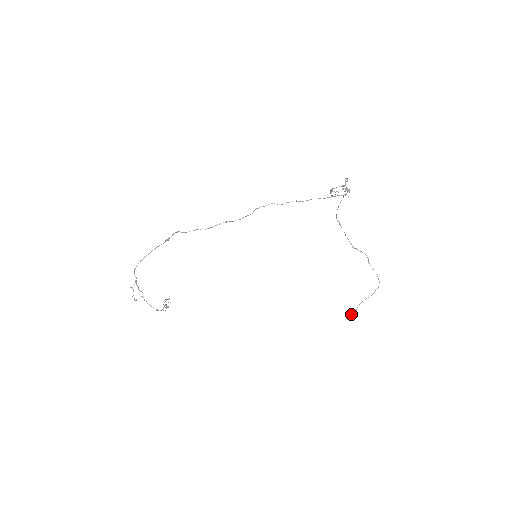
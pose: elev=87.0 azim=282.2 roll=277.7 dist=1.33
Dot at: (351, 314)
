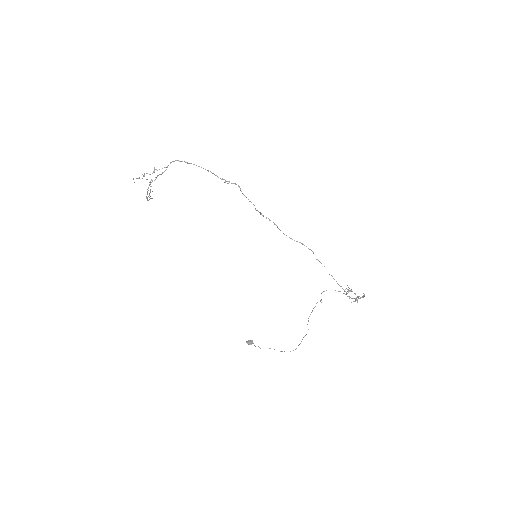
Dot at: occluded
